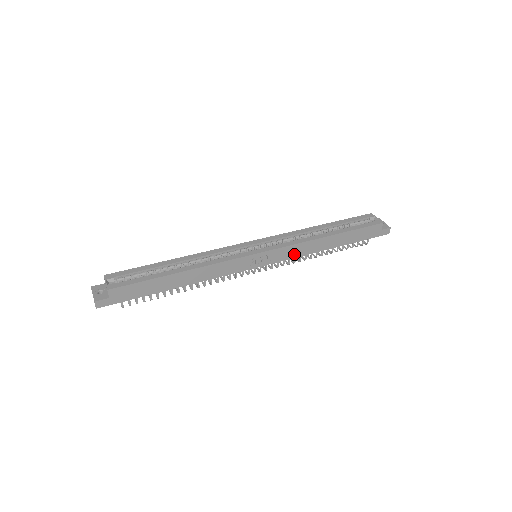
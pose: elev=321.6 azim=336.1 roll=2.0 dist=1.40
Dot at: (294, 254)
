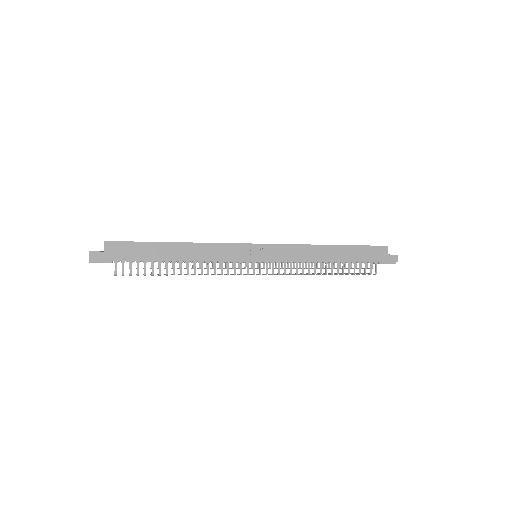
Dot at: (295, 257)
